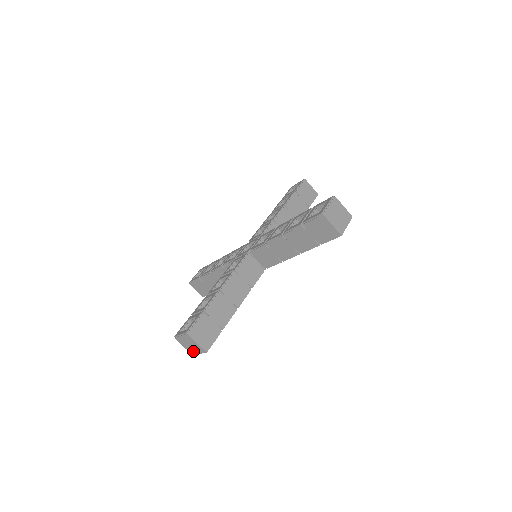
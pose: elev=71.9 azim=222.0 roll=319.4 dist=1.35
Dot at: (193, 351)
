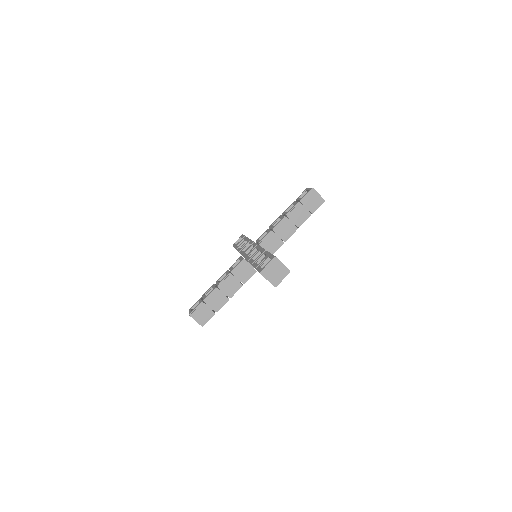
Dot at: occluded
